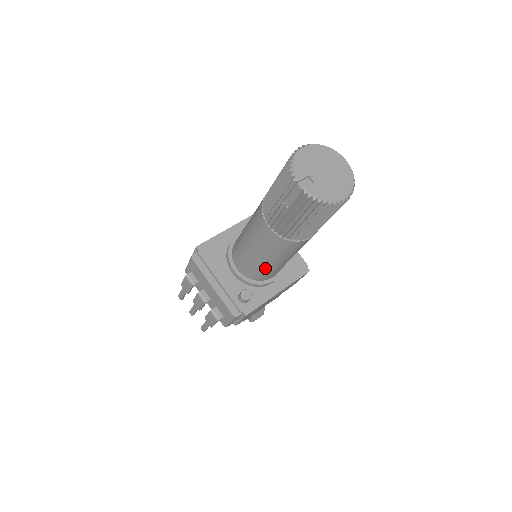
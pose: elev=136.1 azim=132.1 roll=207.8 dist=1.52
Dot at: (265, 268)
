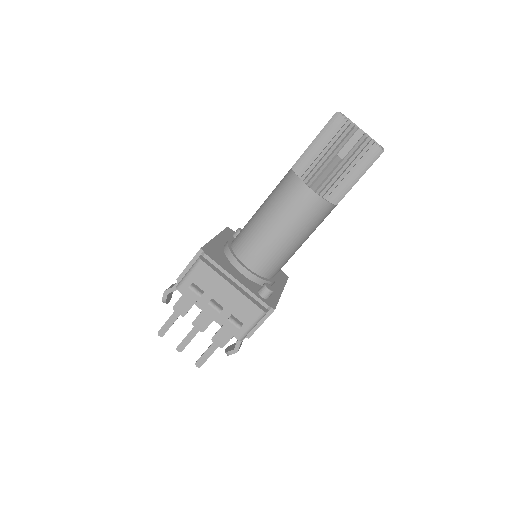
Dot at: (286, 253)
